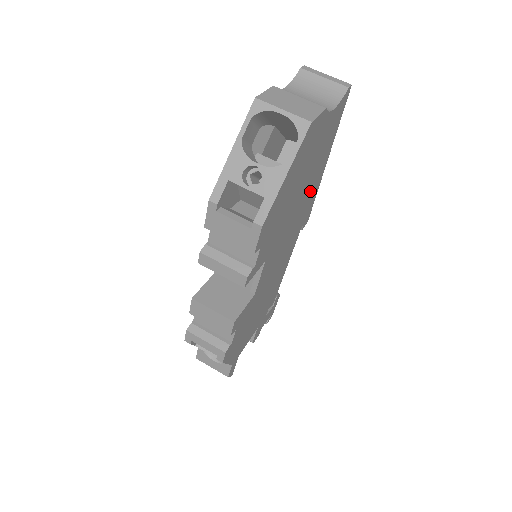
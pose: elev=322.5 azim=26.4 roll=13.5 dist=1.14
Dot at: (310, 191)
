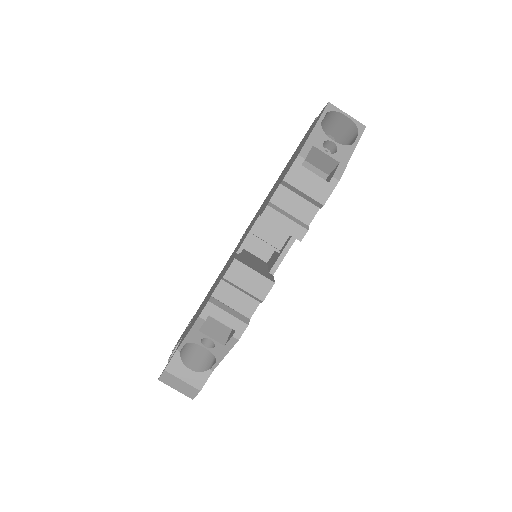
Dot at: occluded
